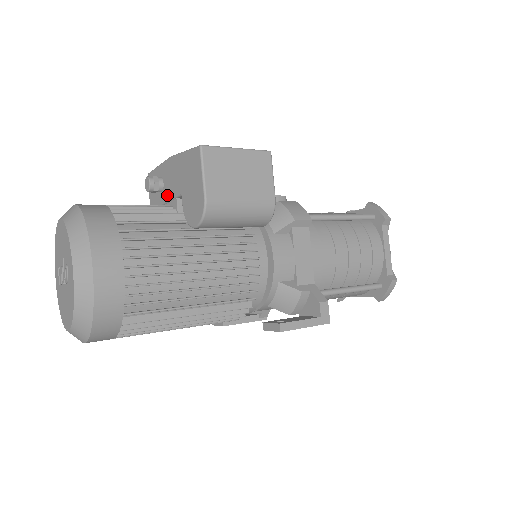
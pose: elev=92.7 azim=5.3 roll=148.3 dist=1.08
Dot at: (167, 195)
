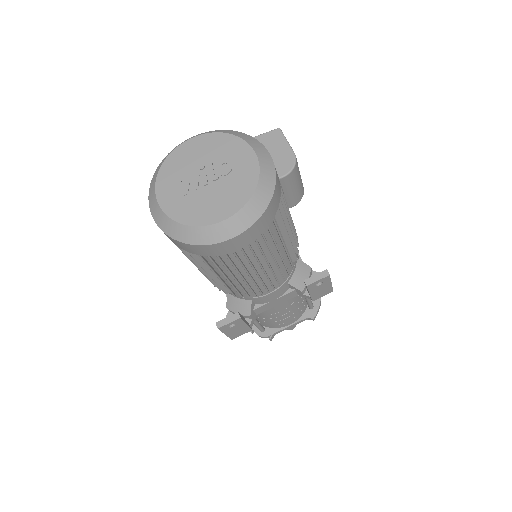
Dot at: occluded
